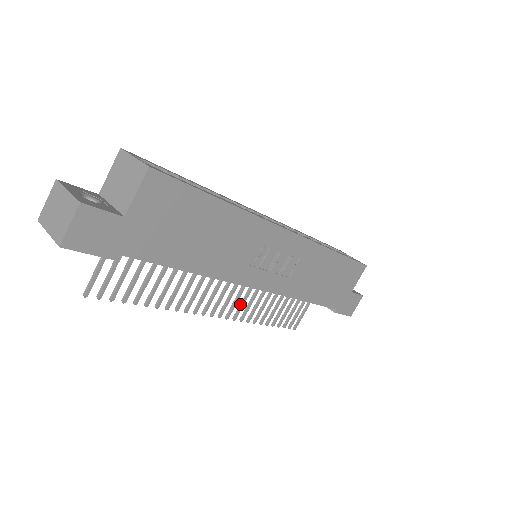
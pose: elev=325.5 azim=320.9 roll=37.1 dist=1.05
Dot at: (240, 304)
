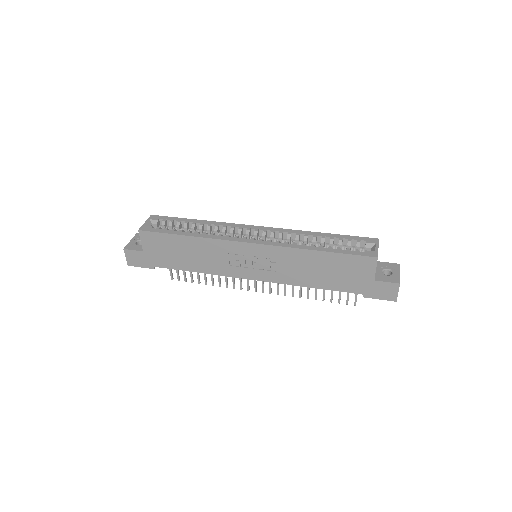
Dot at: (277, 284)
